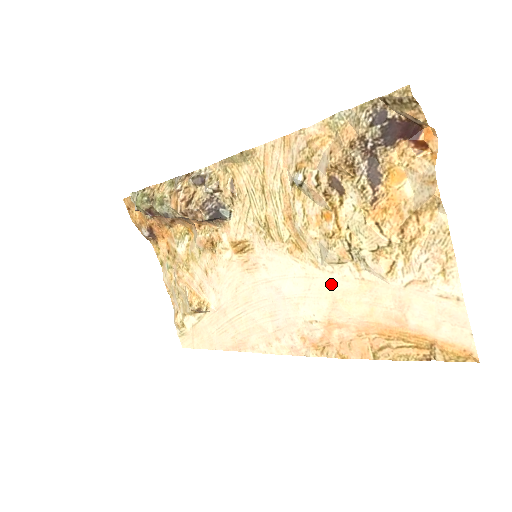
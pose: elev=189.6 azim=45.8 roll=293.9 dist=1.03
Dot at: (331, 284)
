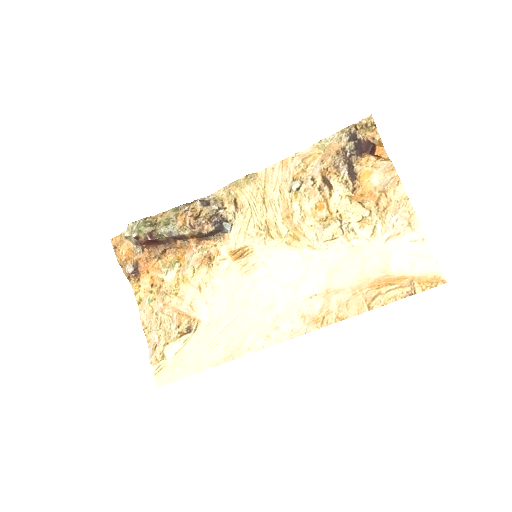
Dot at: (327, 258)
